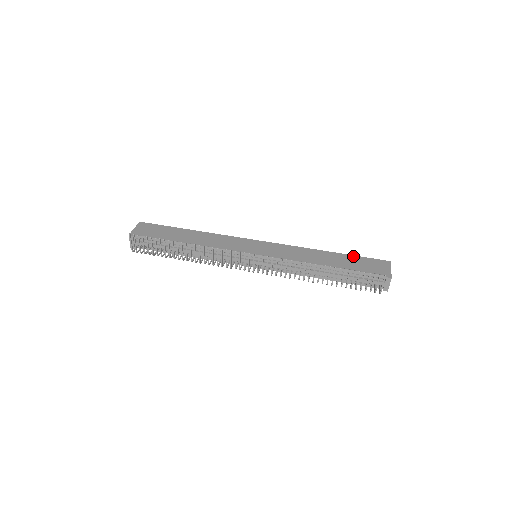
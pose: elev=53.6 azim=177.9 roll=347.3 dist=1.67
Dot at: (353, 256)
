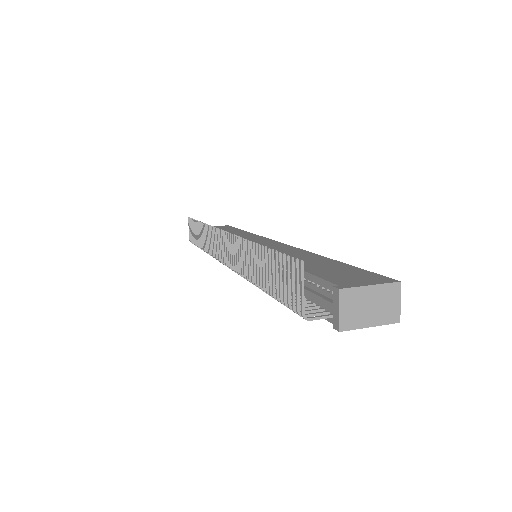
Dot at: (348, 265)
